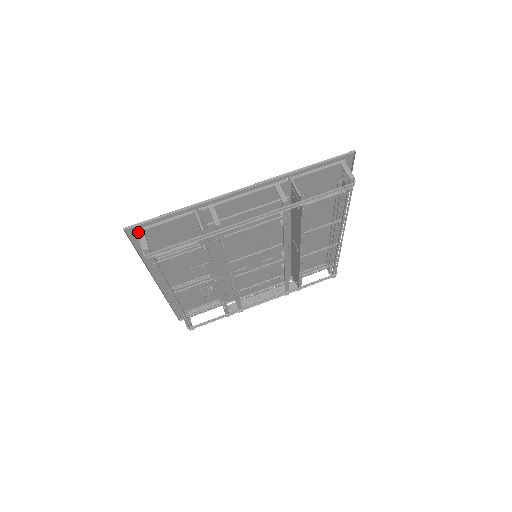
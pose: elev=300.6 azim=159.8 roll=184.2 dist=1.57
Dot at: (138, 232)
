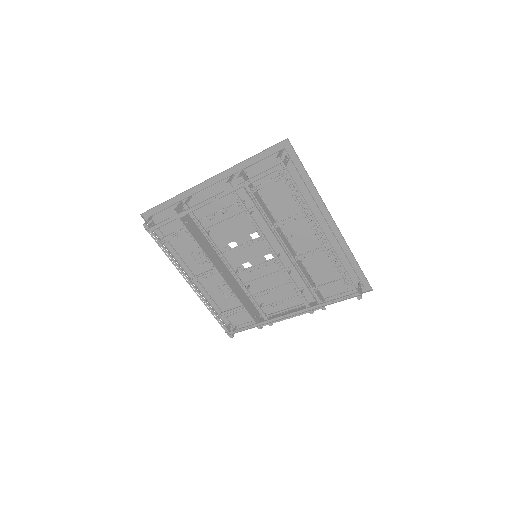
Dot at: (149, 217)
